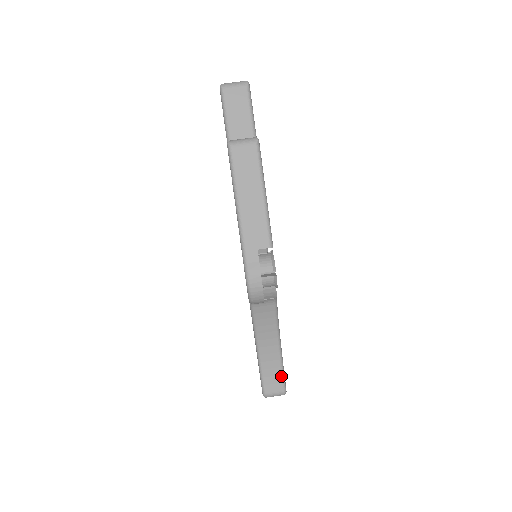
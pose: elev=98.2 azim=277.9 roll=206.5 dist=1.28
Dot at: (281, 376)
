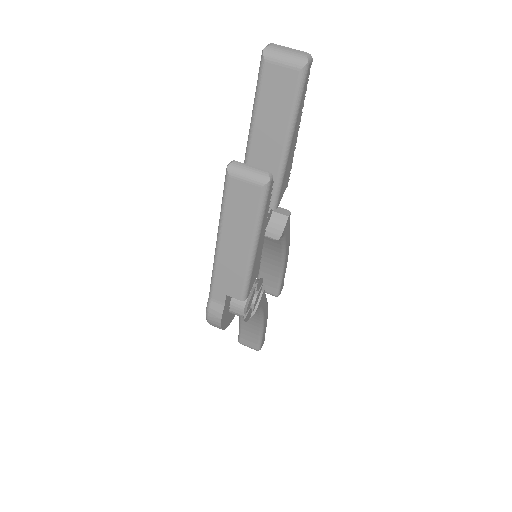
Dot at: (258, 340)
